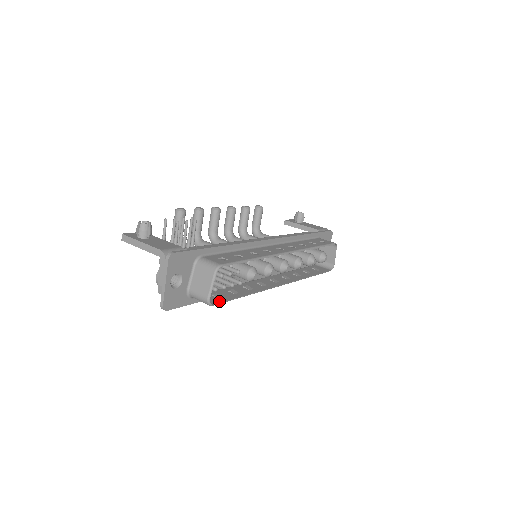
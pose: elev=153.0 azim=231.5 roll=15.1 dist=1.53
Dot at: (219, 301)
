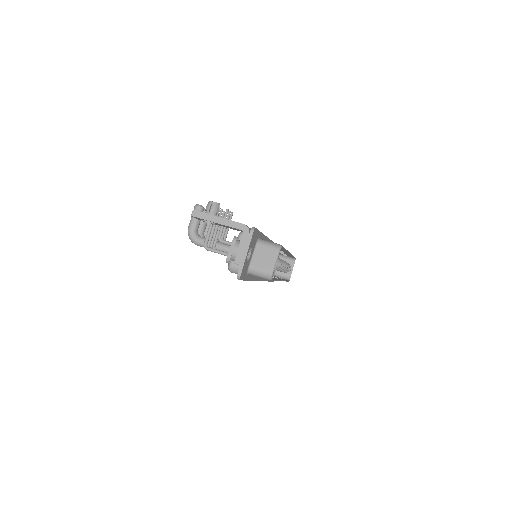
Dot at: occluded
